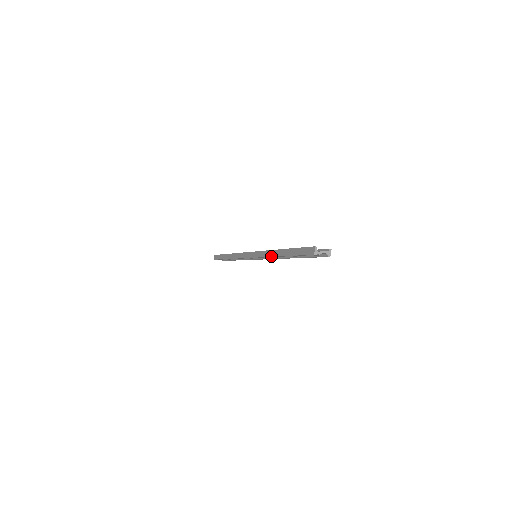
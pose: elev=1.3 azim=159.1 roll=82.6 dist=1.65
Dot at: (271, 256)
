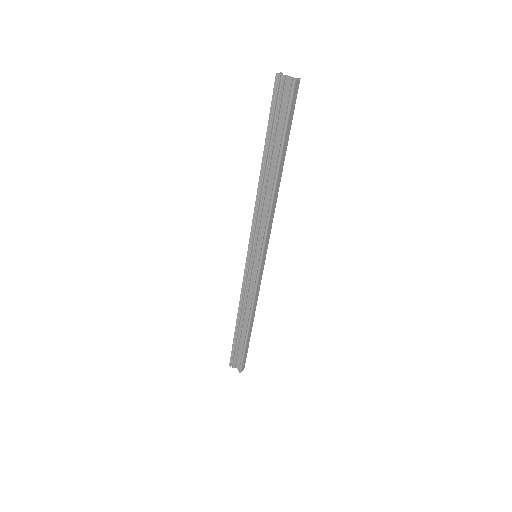
Dot at: (257, 190)
